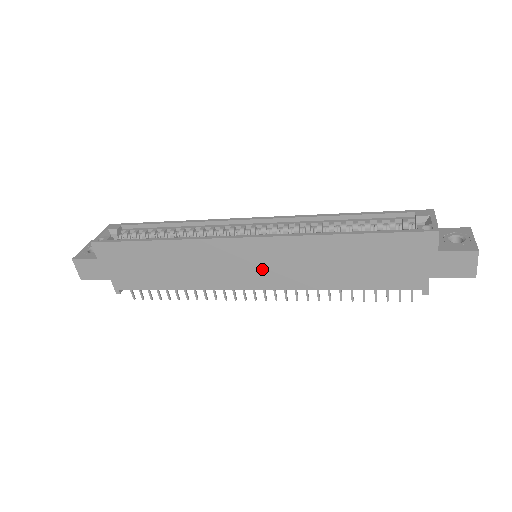
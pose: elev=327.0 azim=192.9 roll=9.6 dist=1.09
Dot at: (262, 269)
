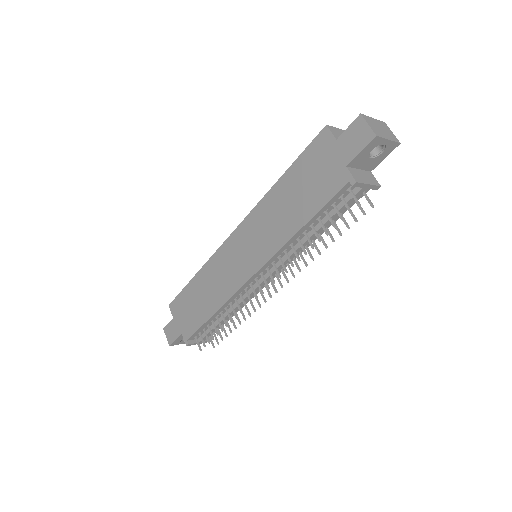
Dot at: (249, 253)
